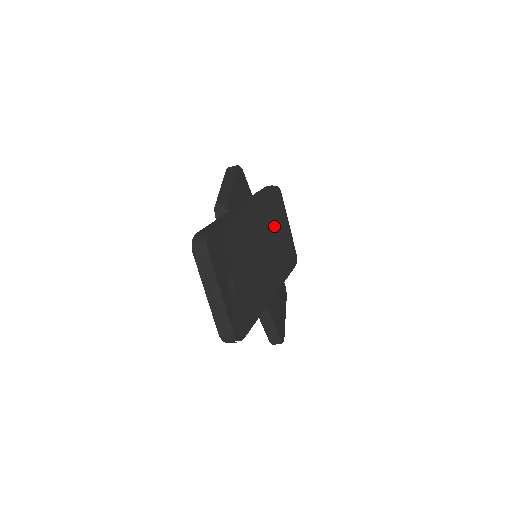
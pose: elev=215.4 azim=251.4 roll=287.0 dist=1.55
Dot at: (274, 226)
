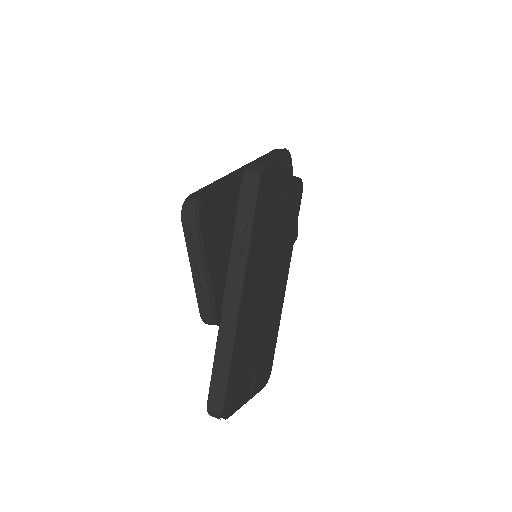
Dot at: (271, 232)
